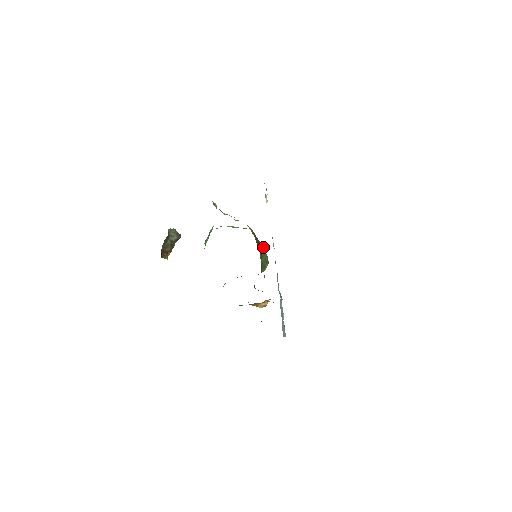
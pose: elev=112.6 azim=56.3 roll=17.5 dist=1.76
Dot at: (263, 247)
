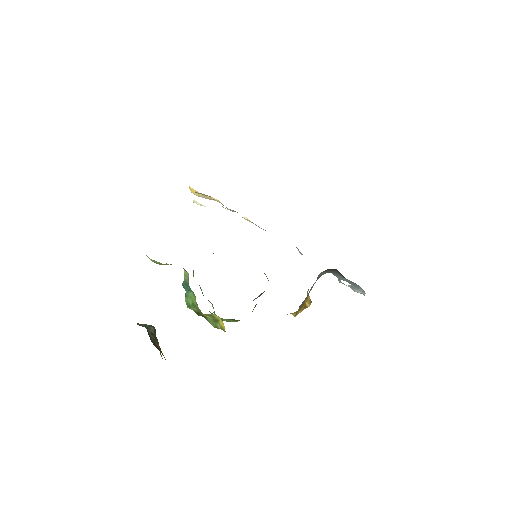
Dot at: occluded
